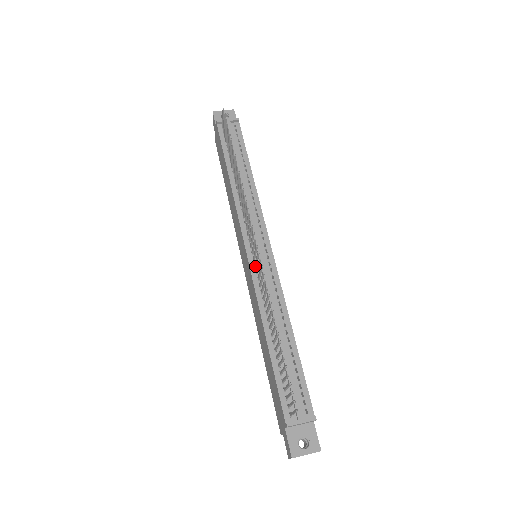
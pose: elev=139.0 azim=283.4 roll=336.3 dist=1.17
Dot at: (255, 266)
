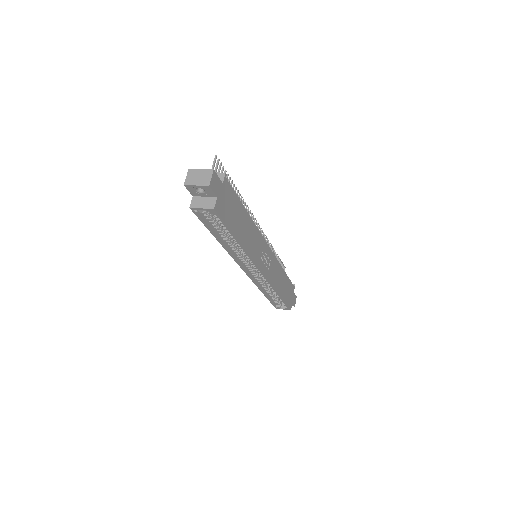
Dot at: occluded
